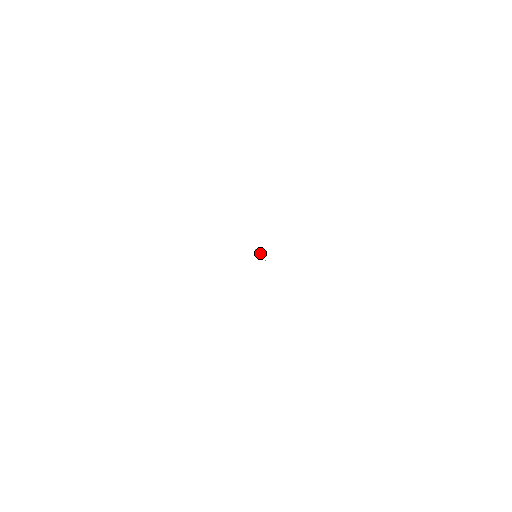
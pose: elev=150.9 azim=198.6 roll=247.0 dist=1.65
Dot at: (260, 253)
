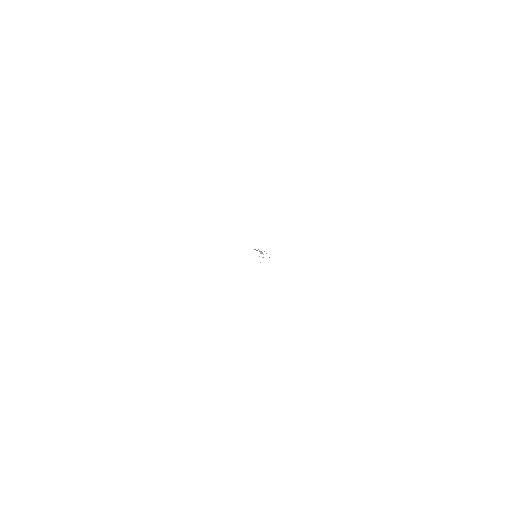
Dot at: (261, 251)
